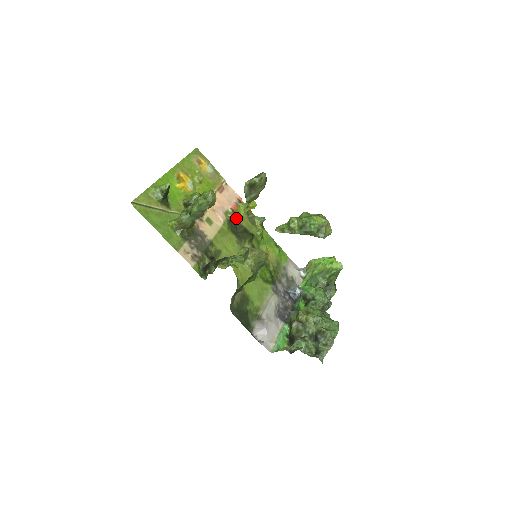
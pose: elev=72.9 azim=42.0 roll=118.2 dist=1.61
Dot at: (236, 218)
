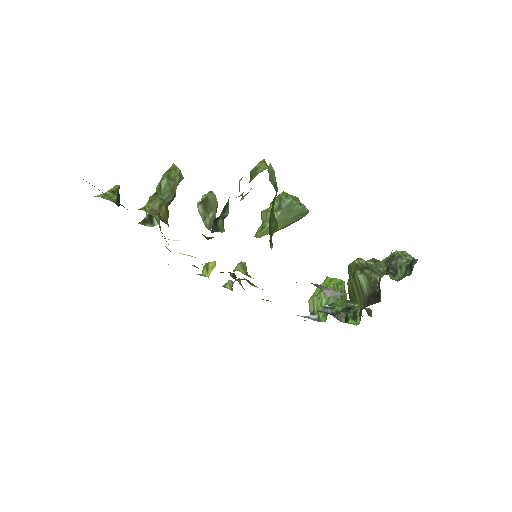
Dot at: occluded
